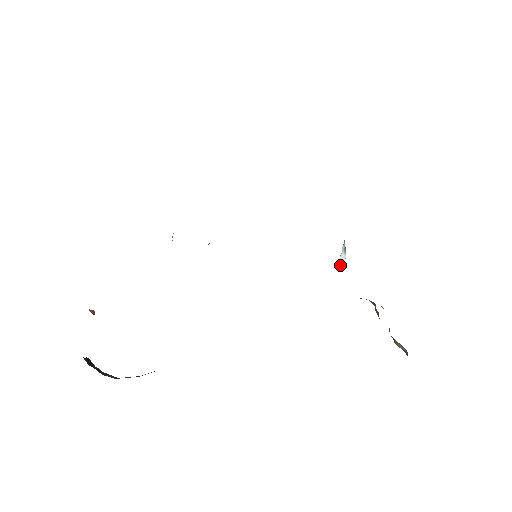
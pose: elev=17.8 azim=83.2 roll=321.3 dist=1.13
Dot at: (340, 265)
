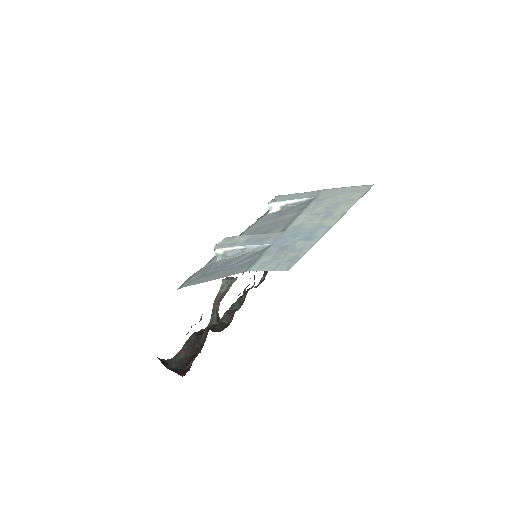
Dot at: (270, 207)
